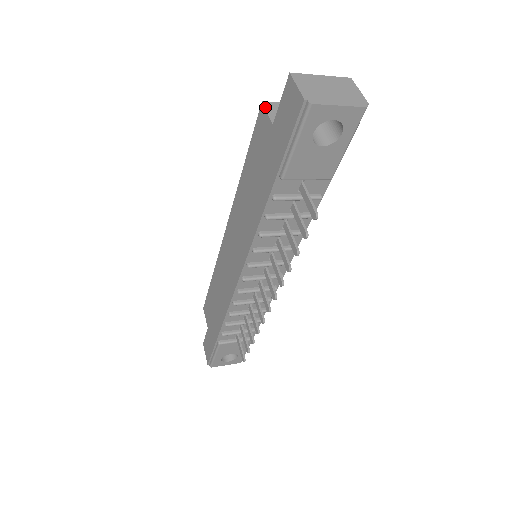
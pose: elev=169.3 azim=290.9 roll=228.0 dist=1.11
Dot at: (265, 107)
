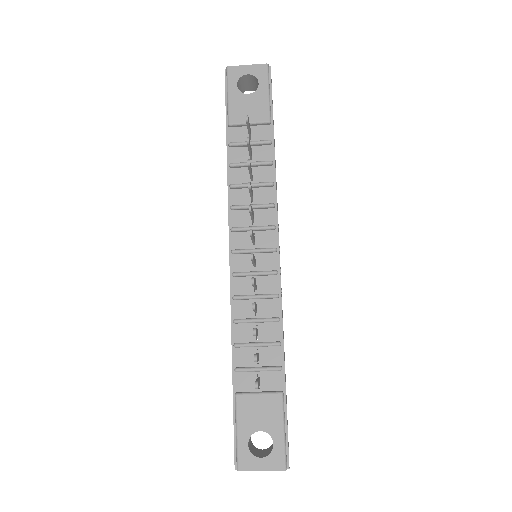
Dot at: occluded
